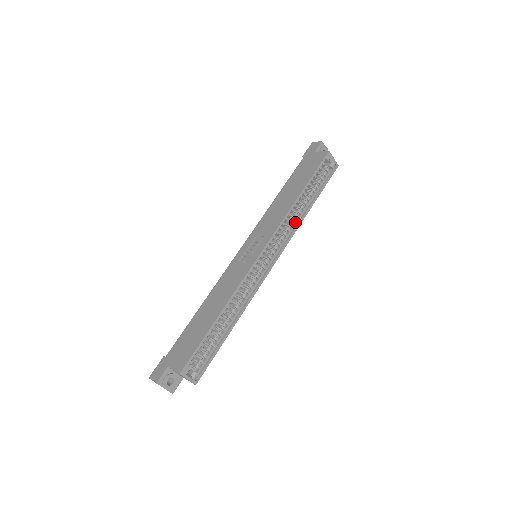
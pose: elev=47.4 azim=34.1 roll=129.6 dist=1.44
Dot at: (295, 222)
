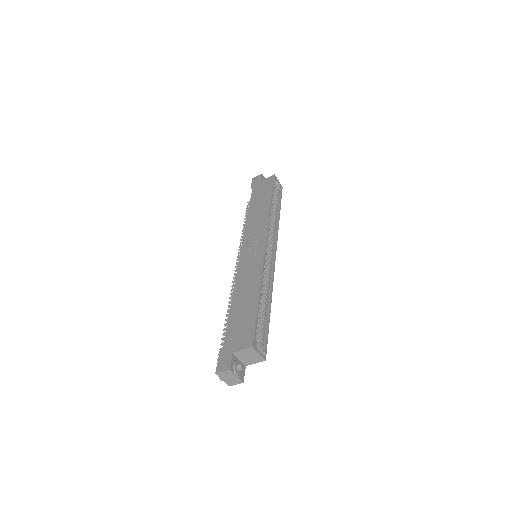
Dot at: (274, 225)
